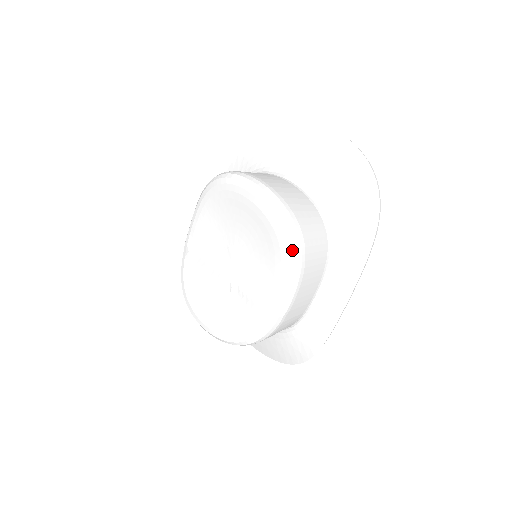
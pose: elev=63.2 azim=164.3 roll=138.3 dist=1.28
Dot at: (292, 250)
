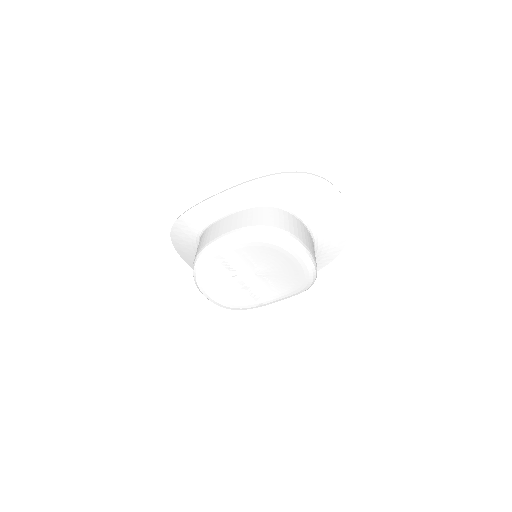
Dot at: (305, 290)
